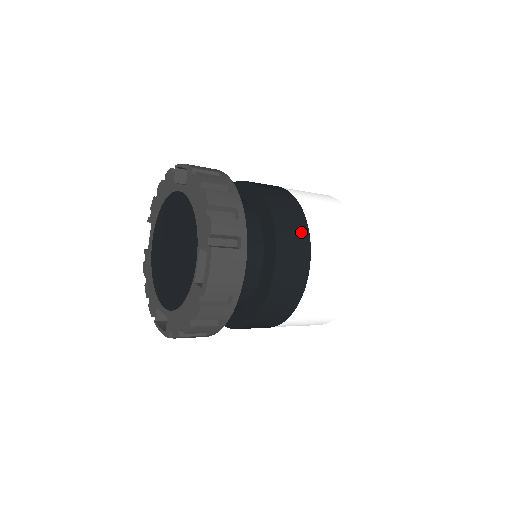
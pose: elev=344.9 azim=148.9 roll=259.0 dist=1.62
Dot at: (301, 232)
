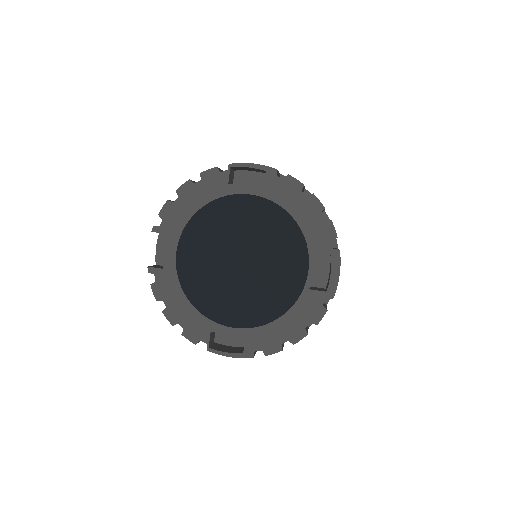
Dot at: occluded
